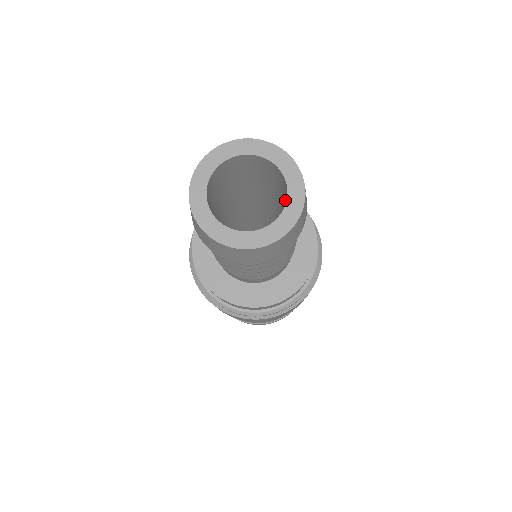
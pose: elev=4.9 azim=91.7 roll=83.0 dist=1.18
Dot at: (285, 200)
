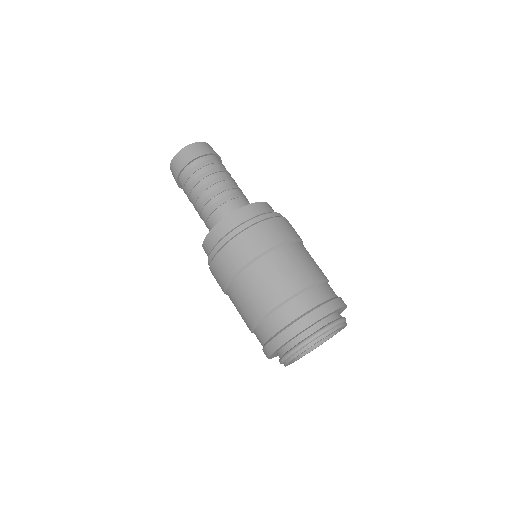
Dot at: occluded
